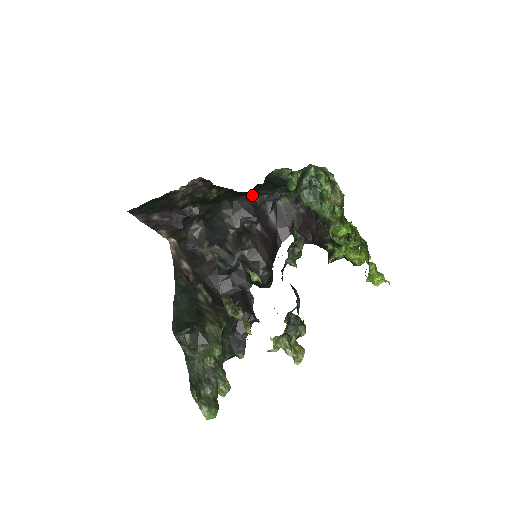
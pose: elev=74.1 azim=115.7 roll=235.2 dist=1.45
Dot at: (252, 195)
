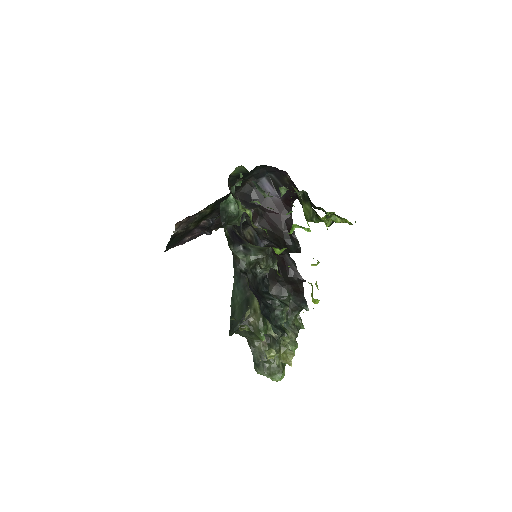
Dot at: (241, 185)
